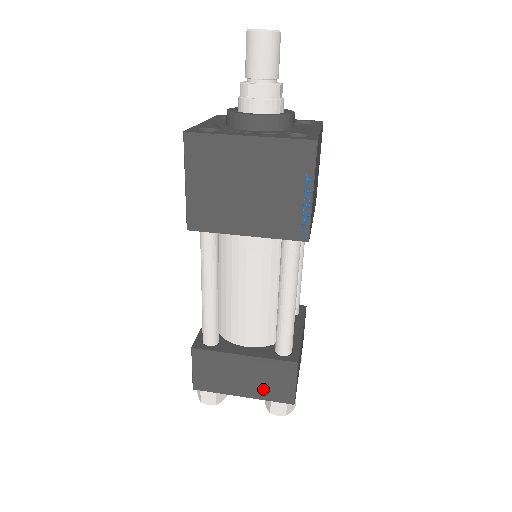
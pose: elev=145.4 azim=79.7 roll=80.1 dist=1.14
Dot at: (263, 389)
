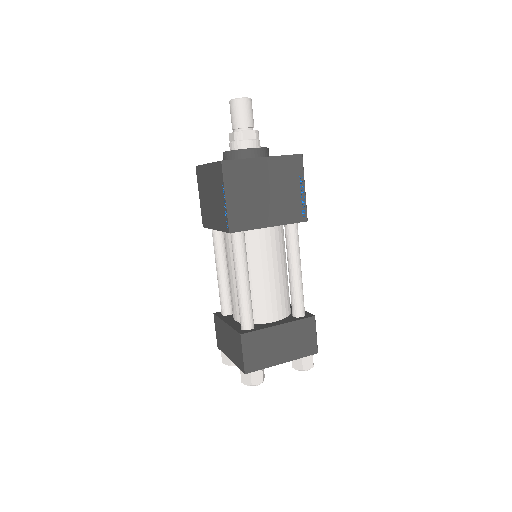
Dot at: (296, 349)
